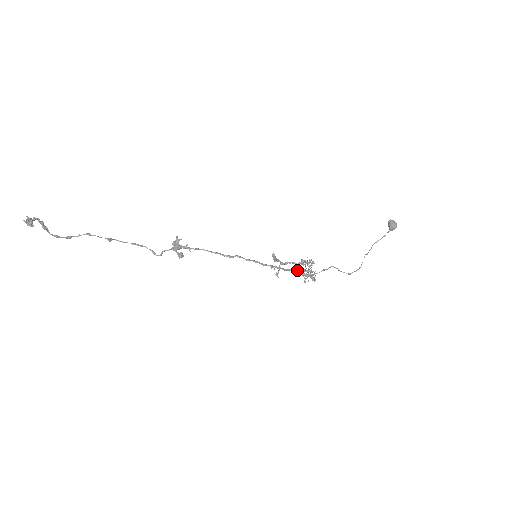
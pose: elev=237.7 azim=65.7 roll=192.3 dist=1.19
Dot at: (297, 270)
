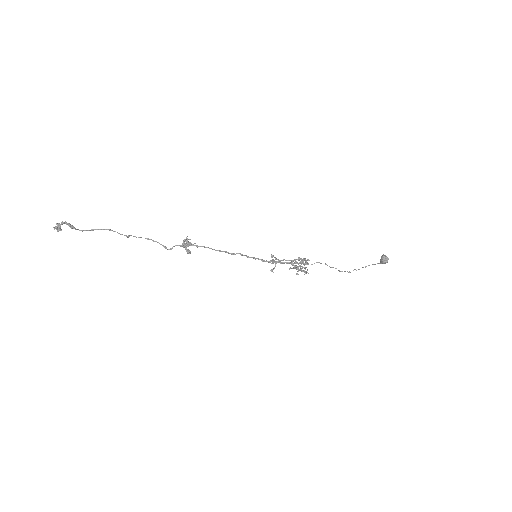
Dot at: (293, 263)
